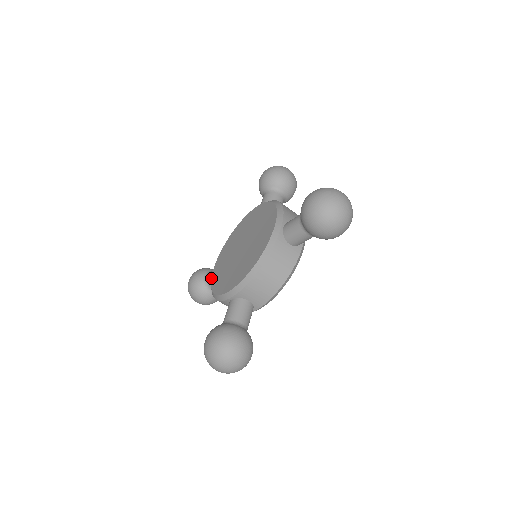
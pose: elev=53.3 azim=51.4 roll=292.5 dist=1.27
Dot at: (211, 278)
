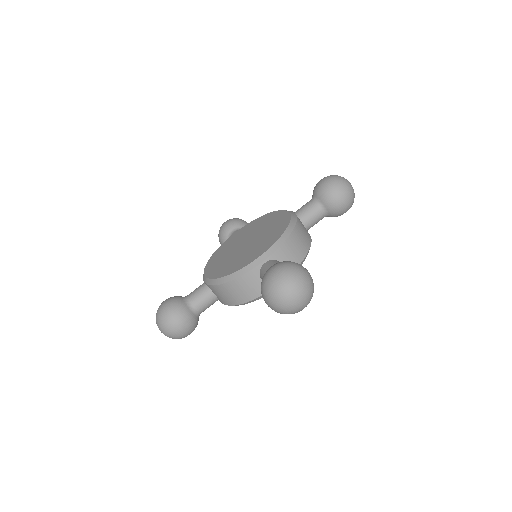
Dot at: occluded
